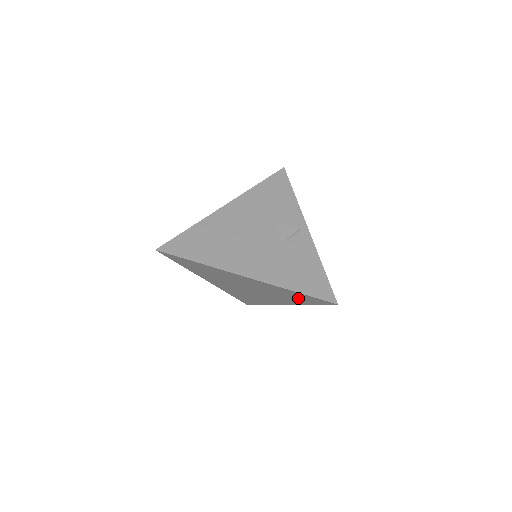
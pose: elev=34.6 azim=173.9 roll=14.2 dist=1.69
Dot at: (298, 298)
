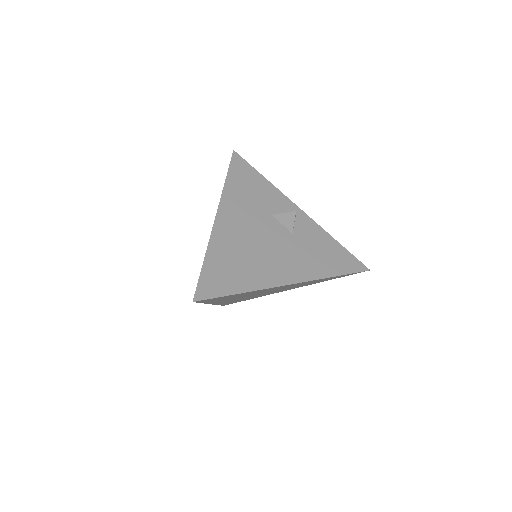
Dot at: occluded
